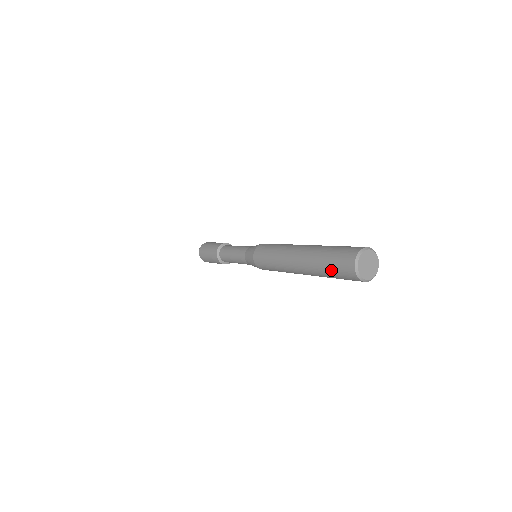
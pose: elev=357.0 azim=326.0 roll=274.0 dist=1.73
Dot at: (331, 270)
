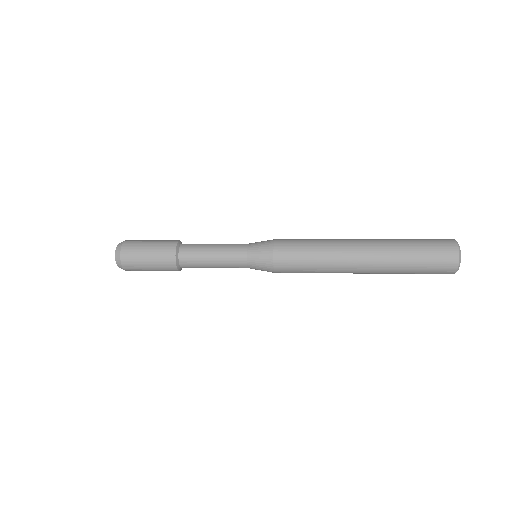
Dot at: (421, 270)
